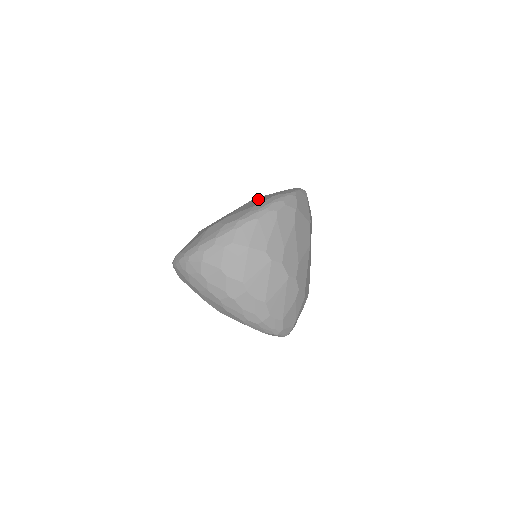
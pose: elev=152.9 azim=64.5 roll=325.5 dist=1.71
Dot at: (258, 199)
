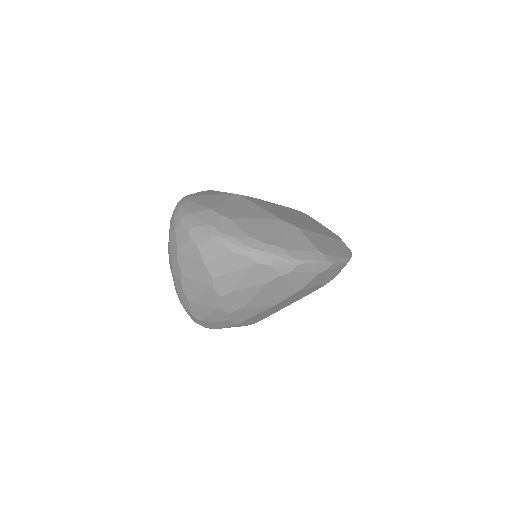
Dot at: (280, 229)
